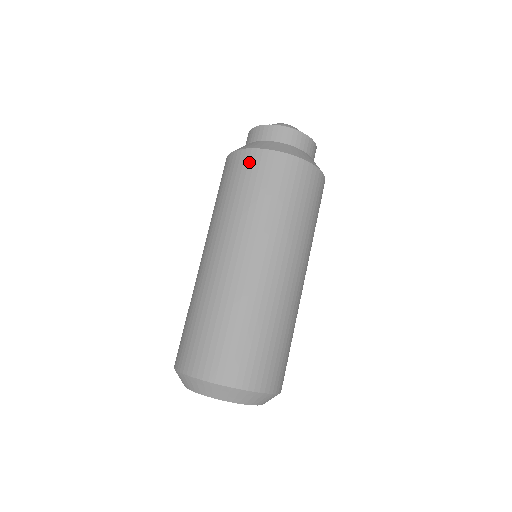
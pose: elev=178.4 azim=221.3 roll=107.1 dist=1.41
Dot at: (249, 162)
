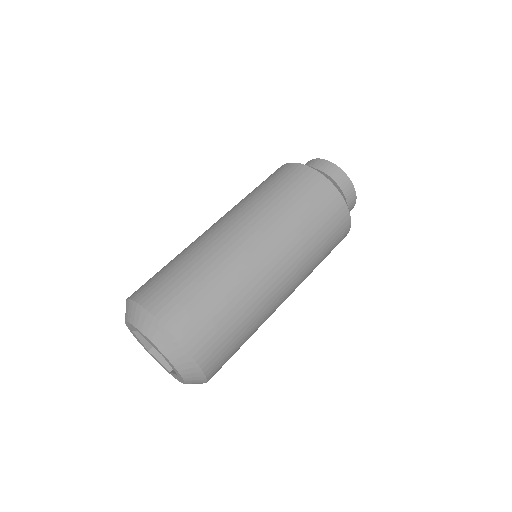
Dot at: (302, 175)
